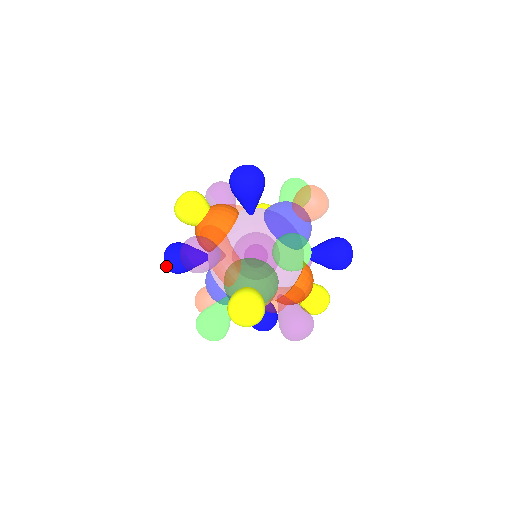
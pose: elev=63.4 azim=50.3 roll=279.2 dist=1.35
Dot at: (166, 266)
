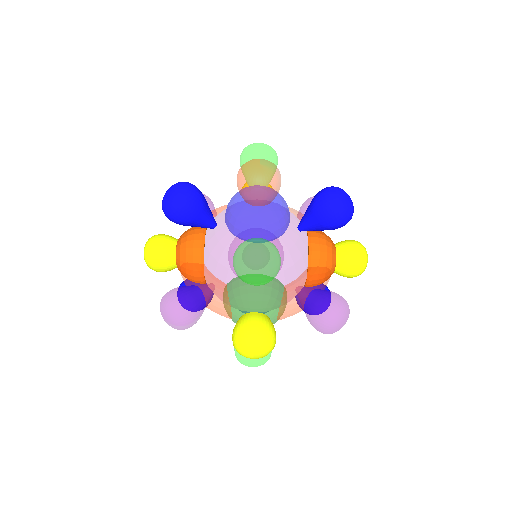
Dot at: occluded
